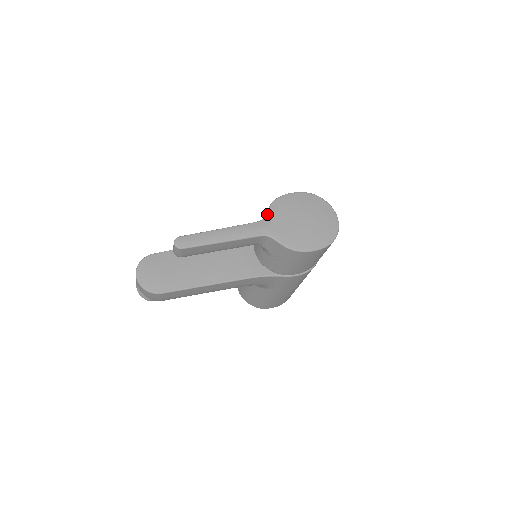
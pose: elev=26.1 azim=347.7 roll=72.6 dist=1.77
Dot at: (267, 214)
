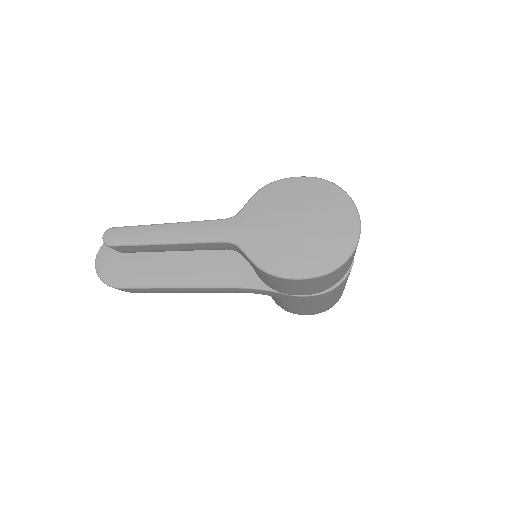
Dot at: (244, 208)
